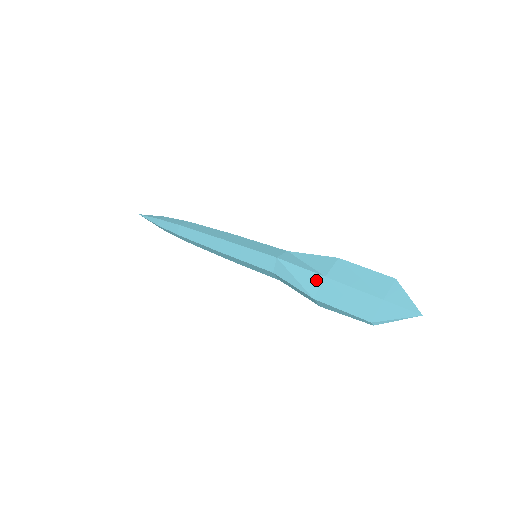
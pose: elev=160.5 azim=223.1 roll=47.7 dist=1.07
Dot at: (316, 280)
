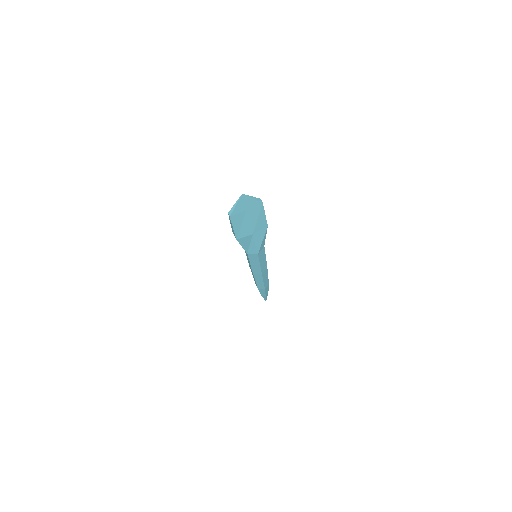
Dot at: occluded
